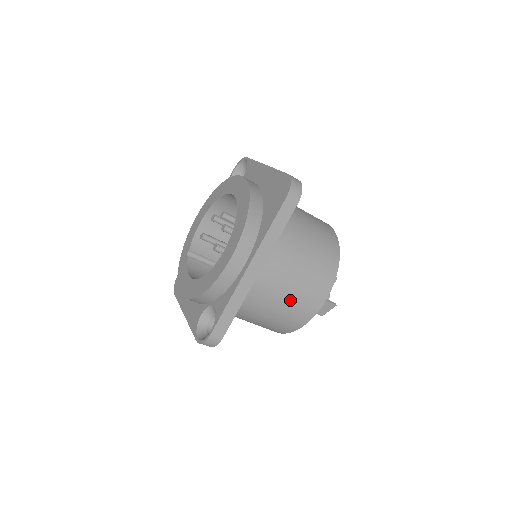
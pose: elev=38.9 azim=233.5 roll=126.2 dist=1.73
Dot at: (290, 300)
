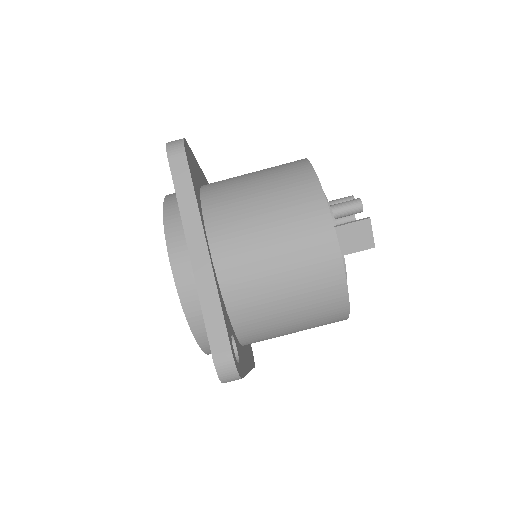
Dot at: (285, 252)
